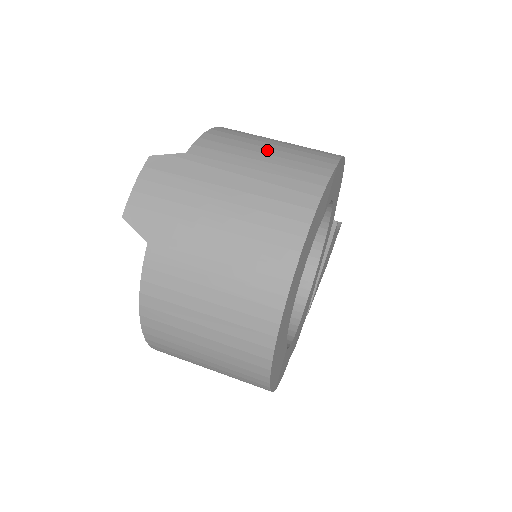
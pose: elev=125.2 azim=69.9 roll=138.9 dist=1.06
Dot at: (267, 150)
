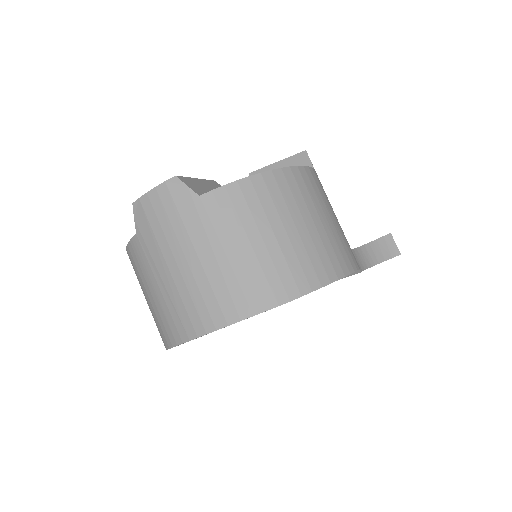
Dot at: (258, 242)
